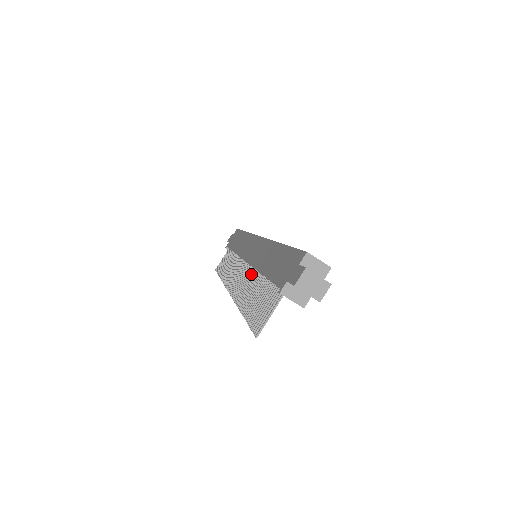
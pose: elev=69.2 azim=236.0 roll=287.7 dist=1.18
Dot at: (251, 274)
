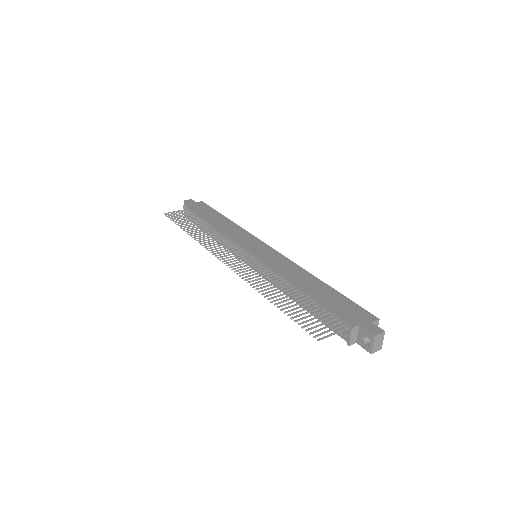
Dot at: (268, 273)
